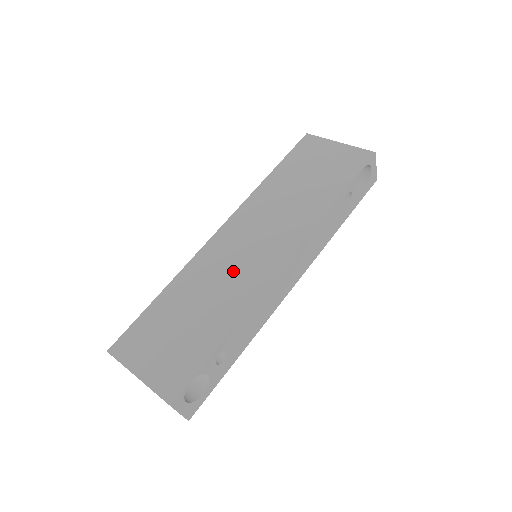
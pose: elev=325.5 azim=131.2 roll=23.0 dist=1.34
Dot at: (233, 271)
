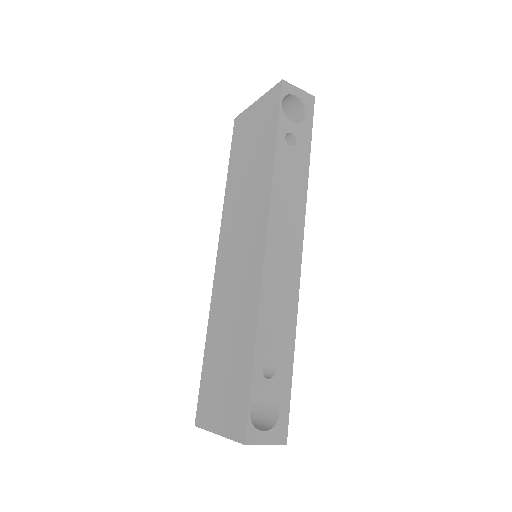
Dot at: (237, 286)
